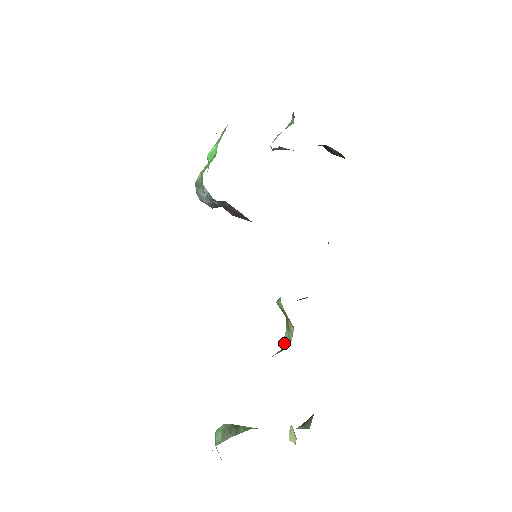
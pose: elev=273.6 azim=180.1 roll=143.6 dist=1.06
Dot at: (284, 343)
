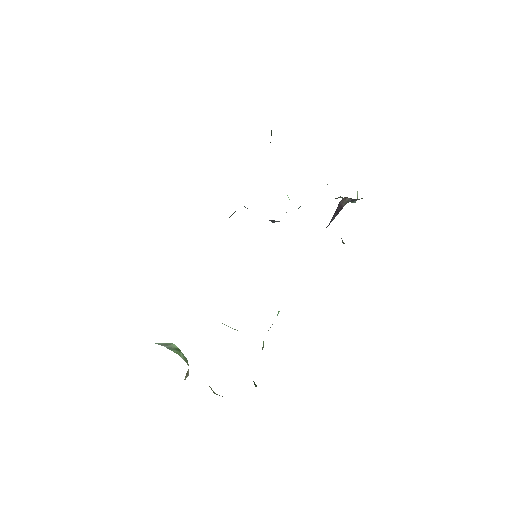
Dot at: occluded
